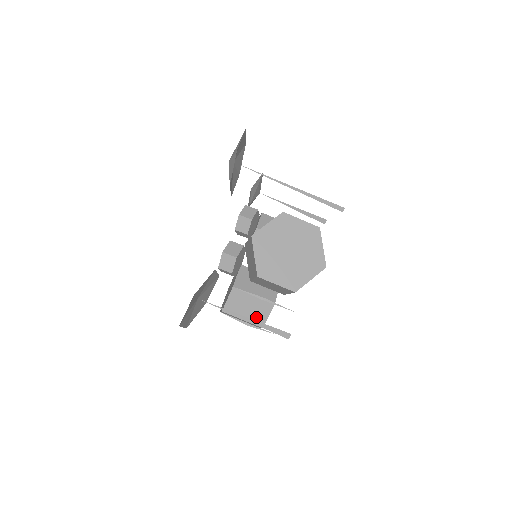
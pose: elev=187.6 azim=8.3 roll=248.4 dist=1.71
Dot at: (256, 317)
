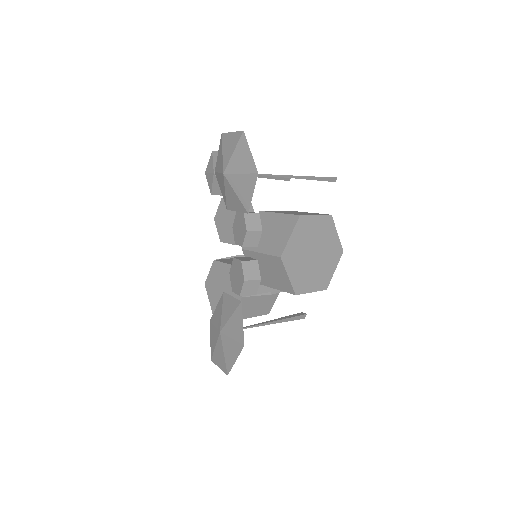
Dot at: (263, 309)
